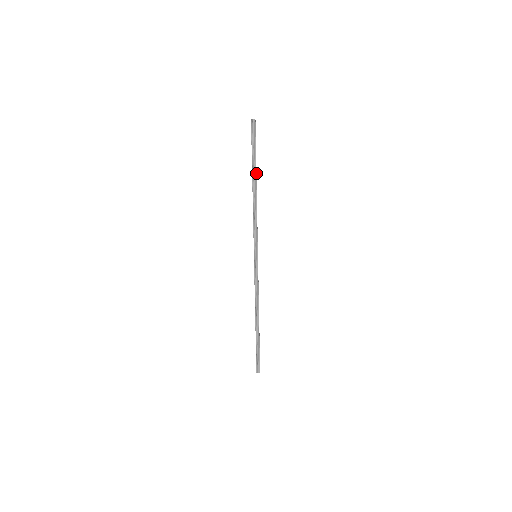
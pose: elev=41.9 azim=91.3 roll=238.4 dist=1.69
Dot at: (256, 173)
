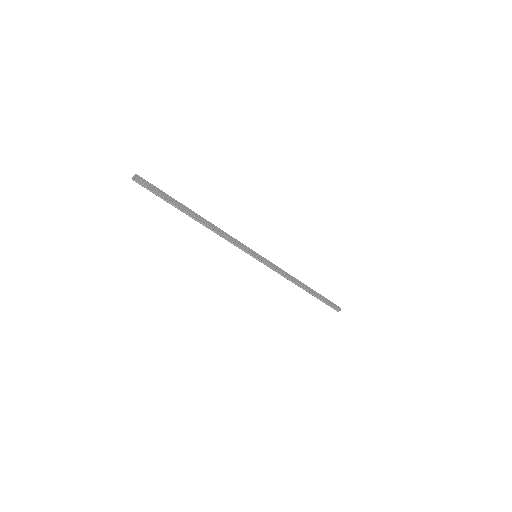
Dot at: (188, 208)
